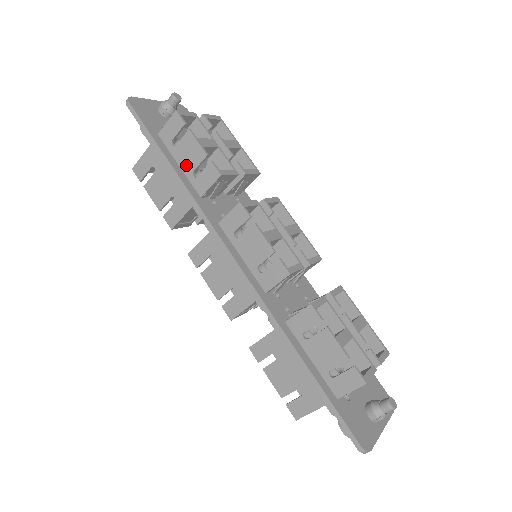
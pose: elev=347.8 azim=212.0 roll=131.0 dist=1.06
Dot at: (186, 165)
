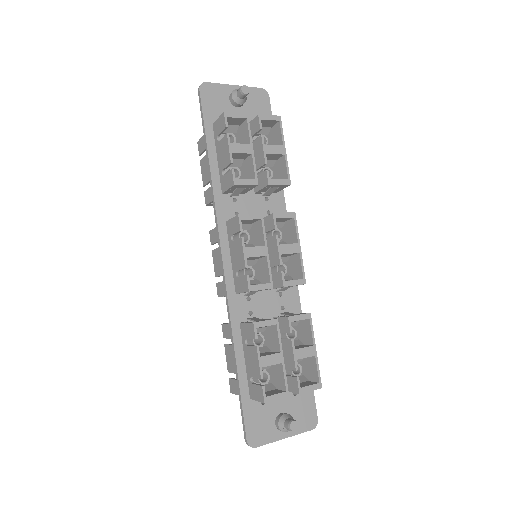
Dot at: (220, 162)
